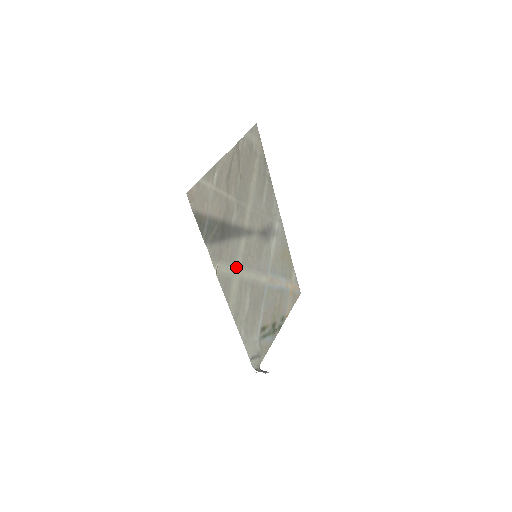
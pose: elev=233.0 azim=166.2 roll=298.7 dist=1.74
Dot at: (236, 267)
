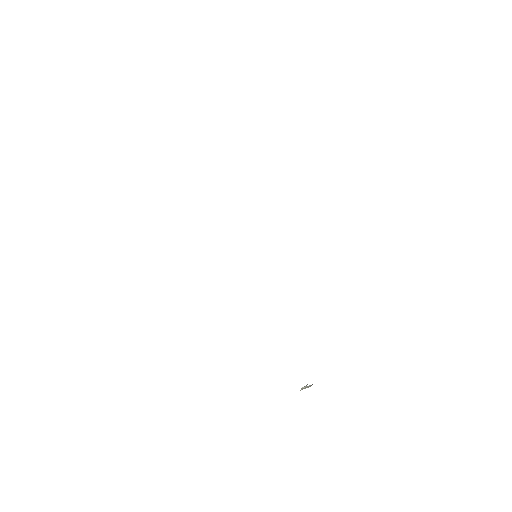
Dot at: occluded
